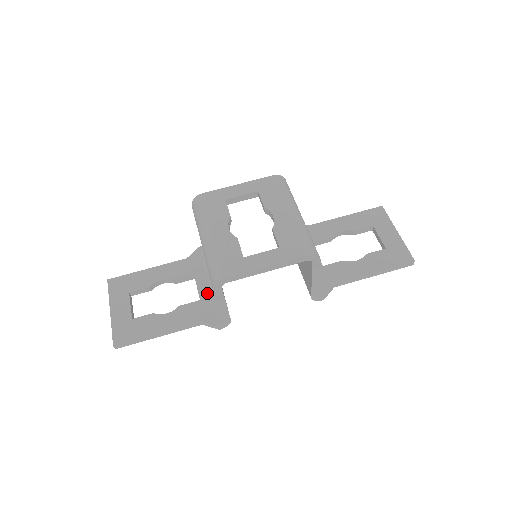
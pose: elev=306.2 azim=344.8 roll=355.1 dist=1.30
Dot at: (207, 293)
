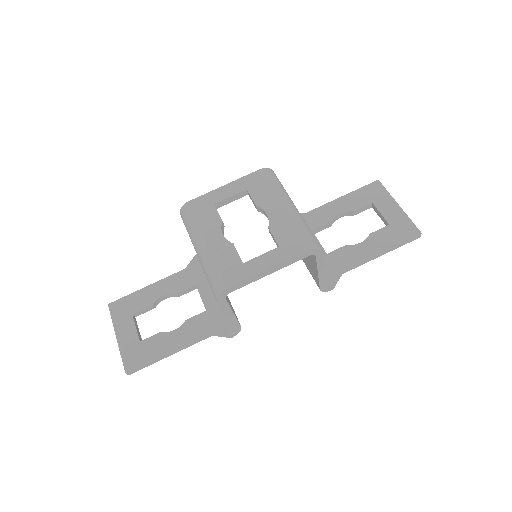
Dot at: (212, 302)
